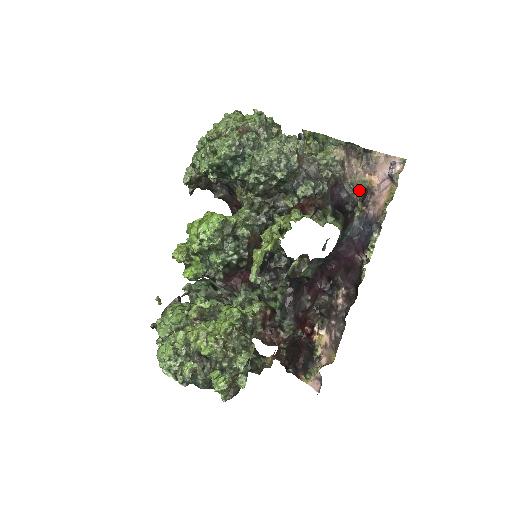
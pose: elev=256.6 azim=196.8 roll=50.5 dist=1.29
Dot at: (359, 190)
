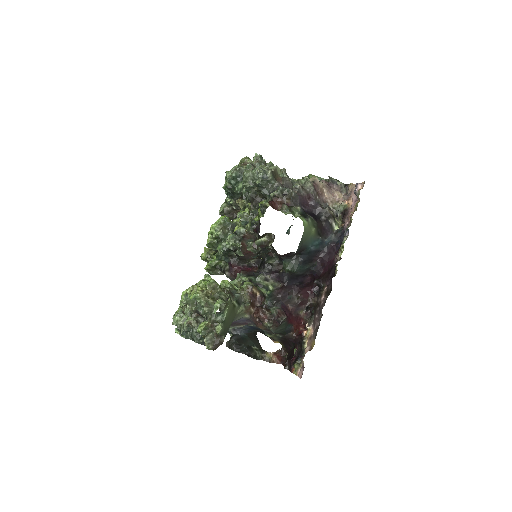
Dot at: (340, 213)
